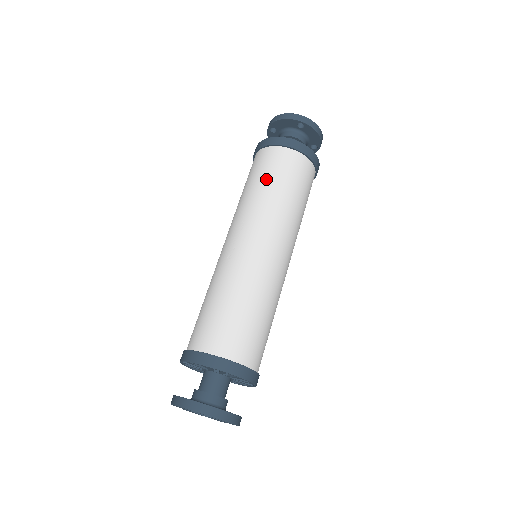
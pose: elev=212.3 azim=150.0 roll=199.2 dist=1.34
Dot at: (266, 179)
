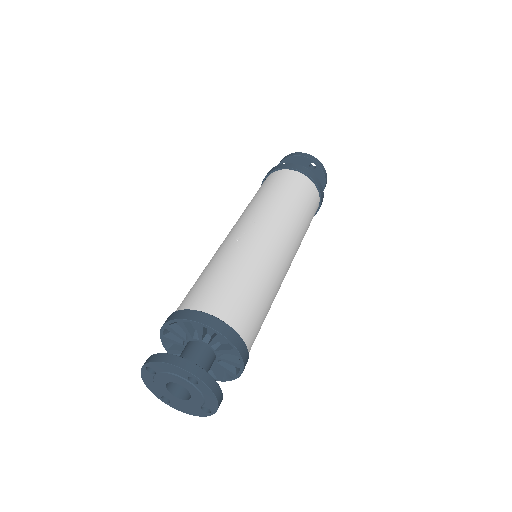
Dot at: (282, 190)
